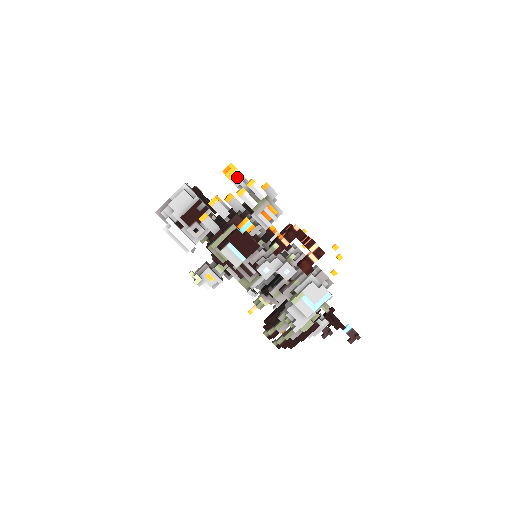
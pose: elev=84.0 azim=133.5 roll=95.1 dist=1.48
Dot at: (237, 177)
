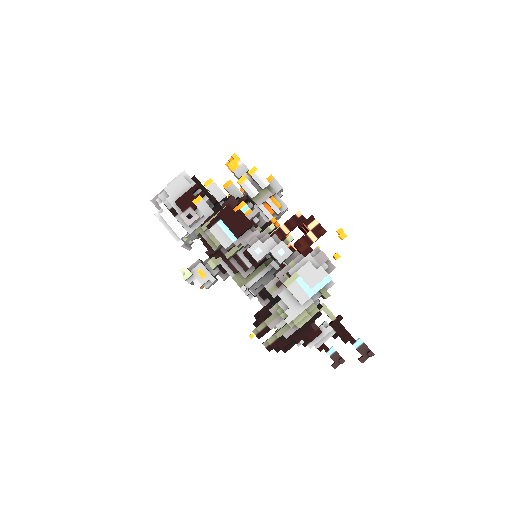
Dot at: (240, 168)
